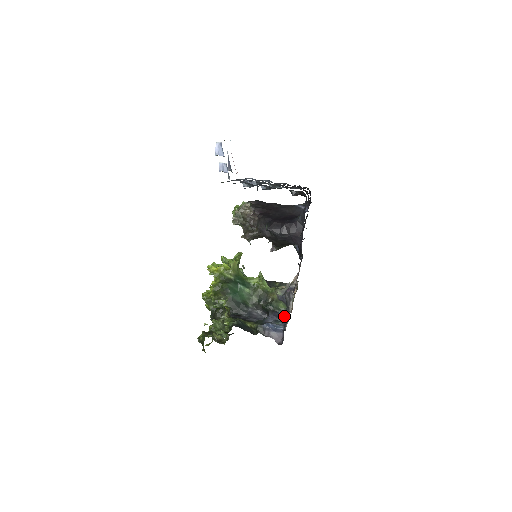
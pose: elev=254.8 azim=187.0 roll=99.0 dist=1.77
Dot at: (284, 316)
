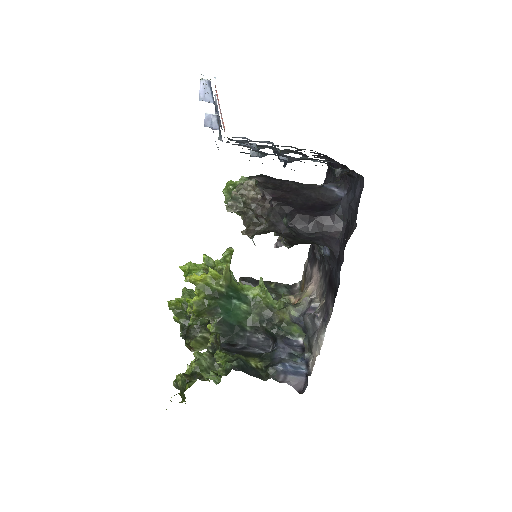
Dot at: (299, 344)
